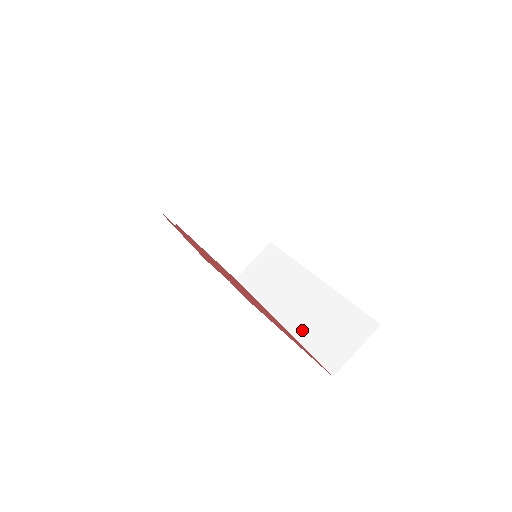
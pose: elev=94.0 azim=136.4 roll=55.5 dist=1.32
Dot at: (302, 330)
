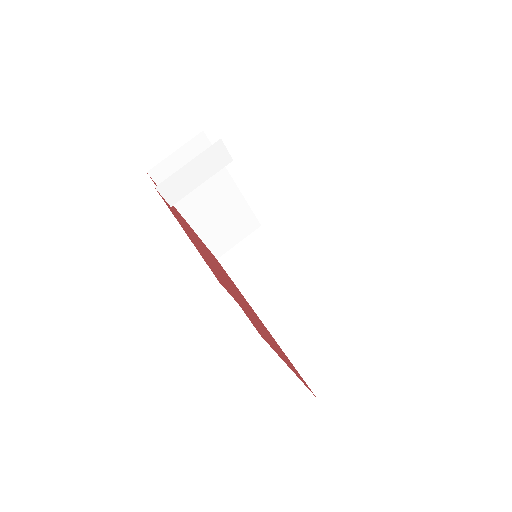
Dot at: (288, 337)
